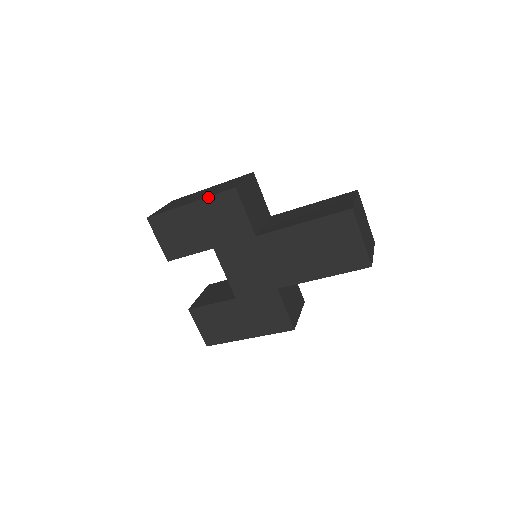
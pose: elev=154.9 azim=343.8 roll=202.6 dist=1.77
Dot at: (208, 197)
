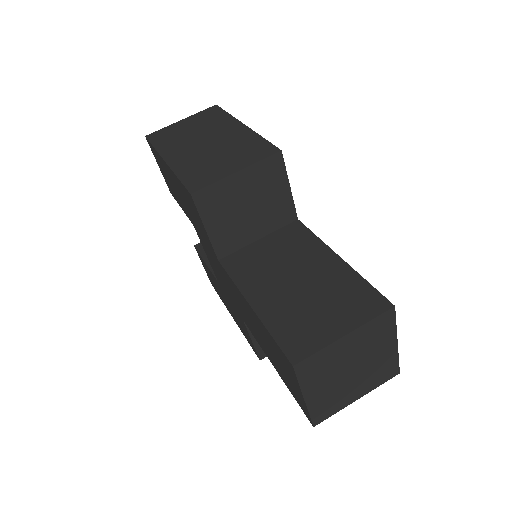
Dot at: (175, 174)
